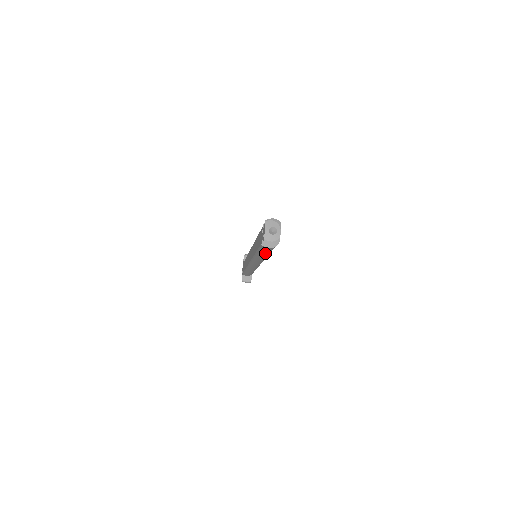
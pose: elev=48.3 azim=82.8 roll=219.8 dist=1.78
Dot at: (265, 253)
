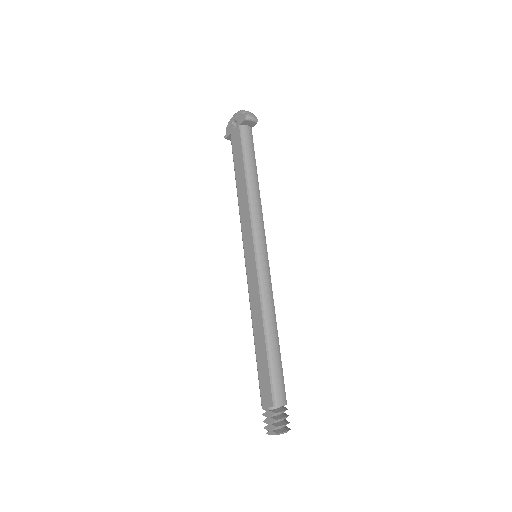
Dot at: occluded
